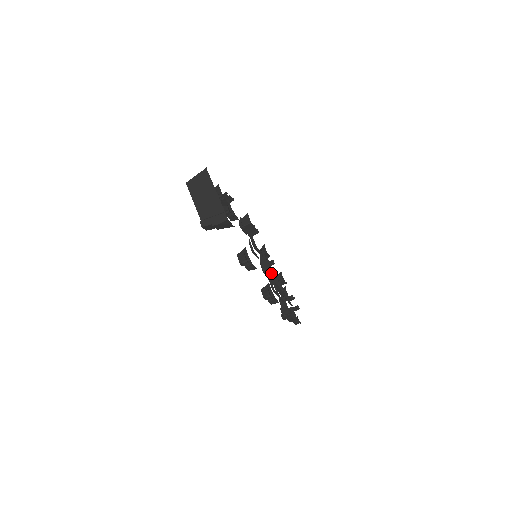
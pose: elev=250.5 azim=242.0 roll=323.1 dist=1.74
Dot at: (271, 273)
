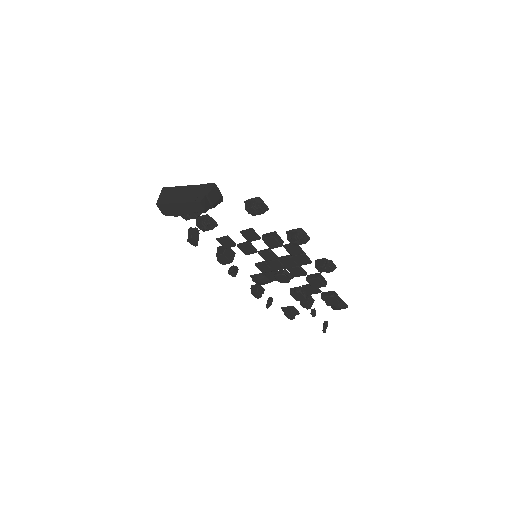
Dot at: (280, 239)
